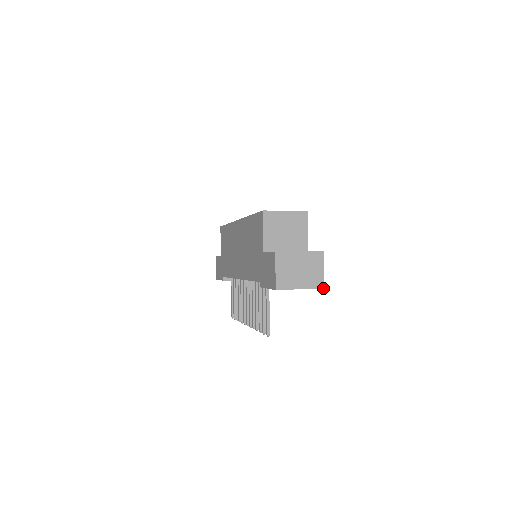
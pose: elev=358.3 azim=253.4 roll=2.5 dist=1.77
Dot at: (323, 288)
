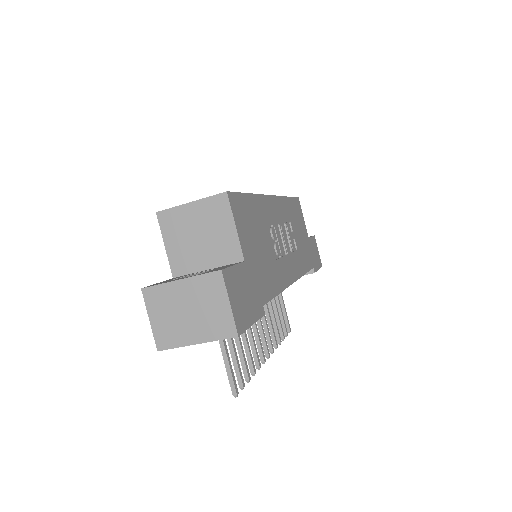
Dot at: (237, 336)
